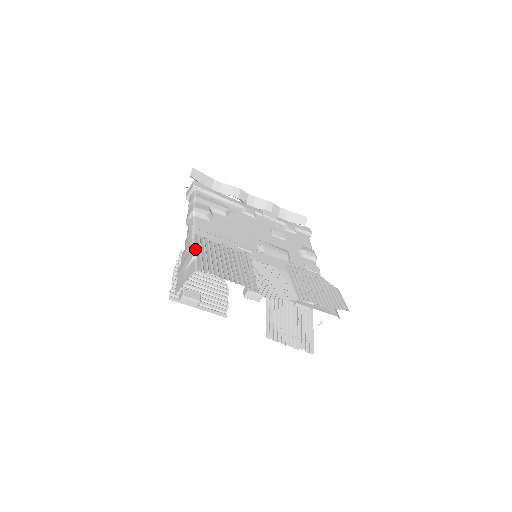
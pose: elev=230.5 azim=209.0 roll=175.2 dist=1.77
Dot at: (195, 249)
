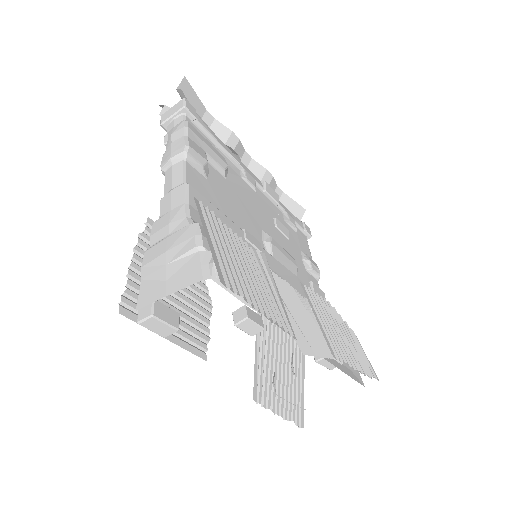
Dot at: (201, 230)
